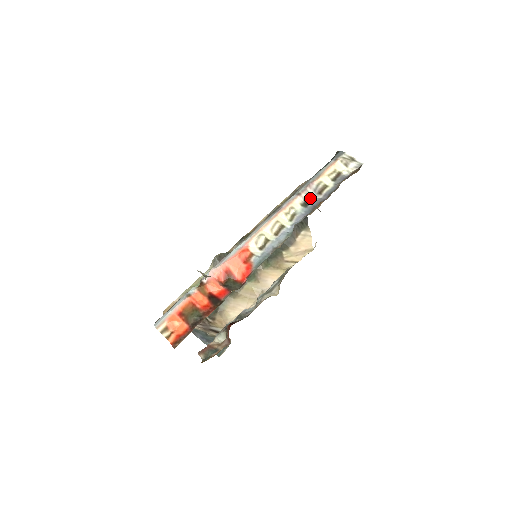
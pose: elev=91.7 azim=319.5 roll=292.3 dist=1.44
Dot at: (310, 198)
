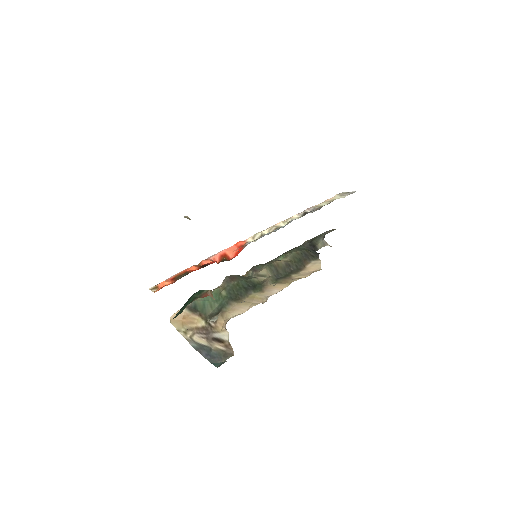
Dot at: (306, 212)
